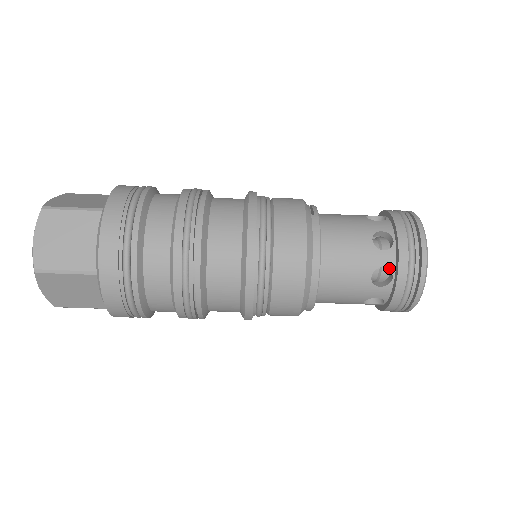
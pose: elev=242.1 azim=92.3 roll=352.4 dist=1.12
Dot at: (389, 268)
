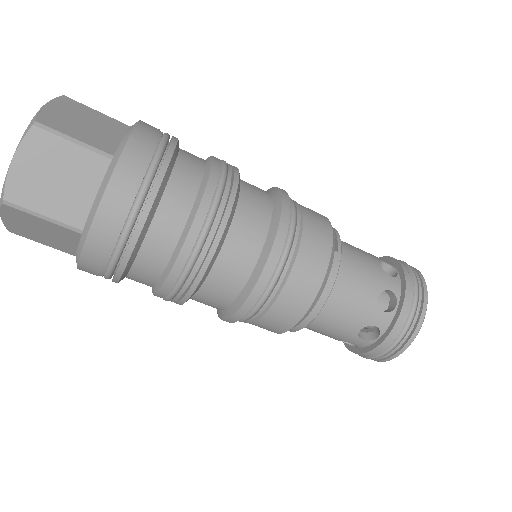
Dot at: (380, 329)
